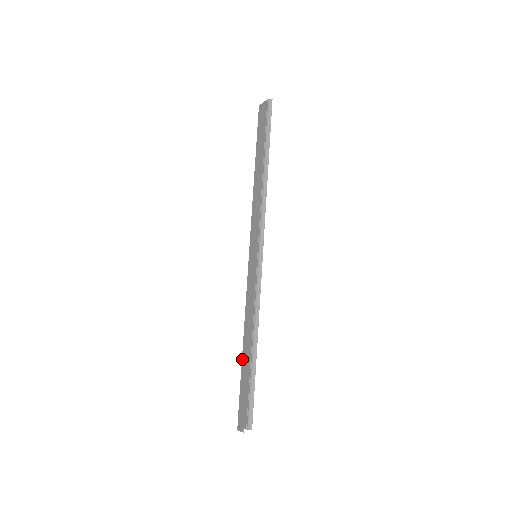
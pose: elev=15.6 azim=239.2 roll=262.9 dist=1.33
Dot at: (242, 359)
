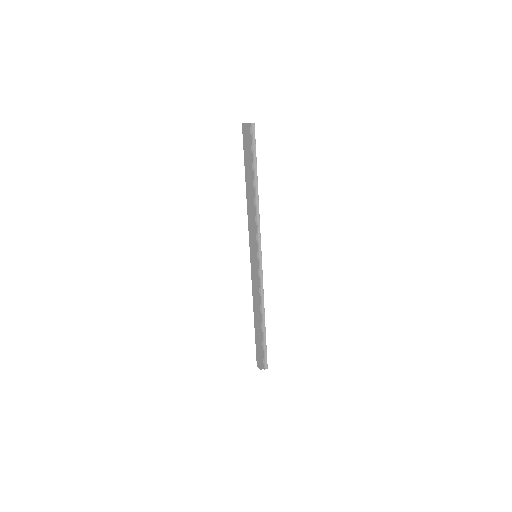
Dot at: (254, 325)
